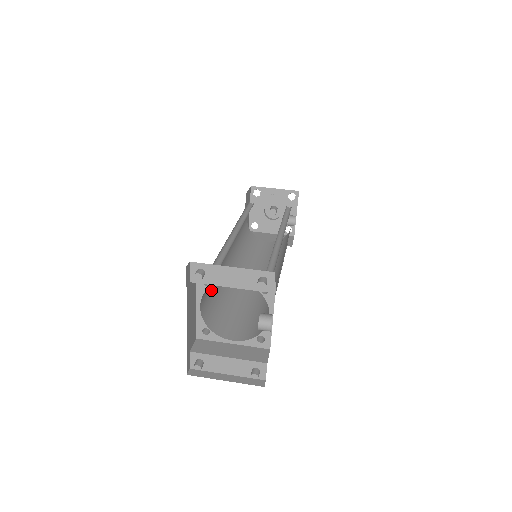
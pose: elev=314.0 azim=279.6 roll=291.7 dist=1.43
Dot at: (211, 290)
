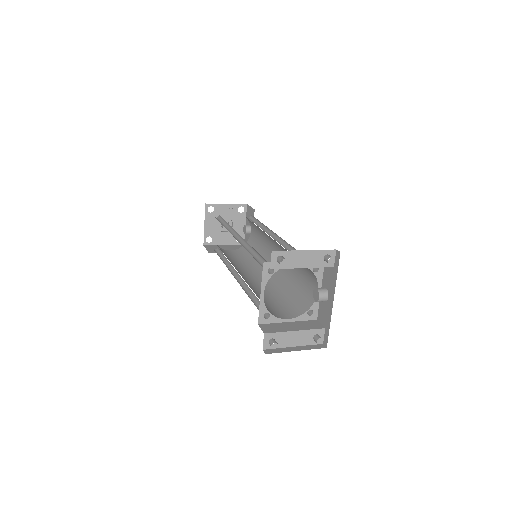
Dot at: occluded
